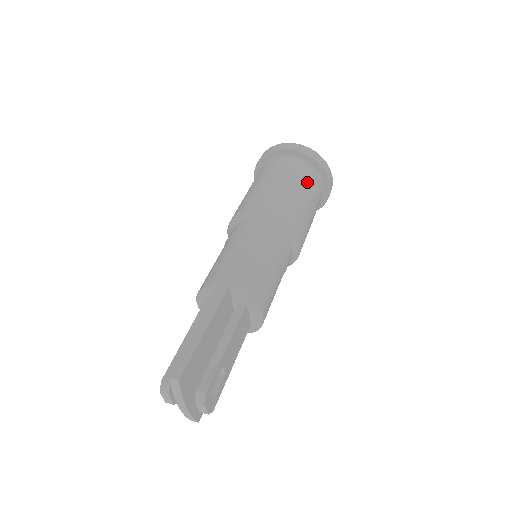
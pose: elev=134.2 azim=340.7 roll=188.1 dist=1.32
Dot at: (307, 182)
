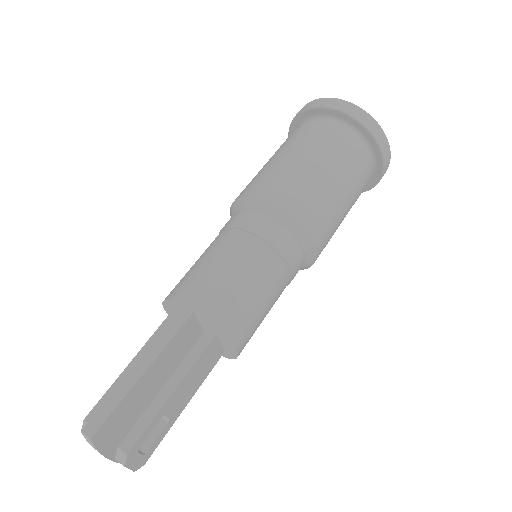
Dot at: (348, 162)
